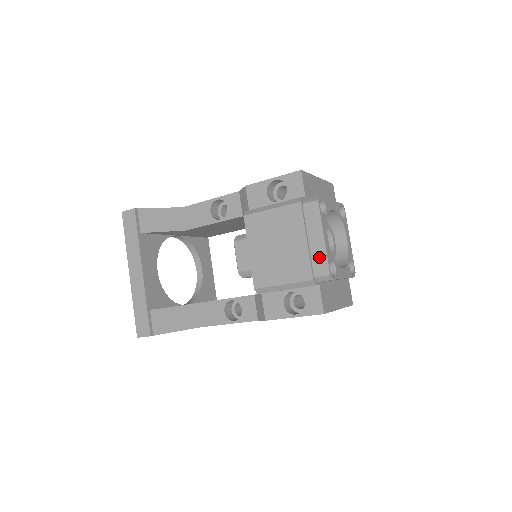
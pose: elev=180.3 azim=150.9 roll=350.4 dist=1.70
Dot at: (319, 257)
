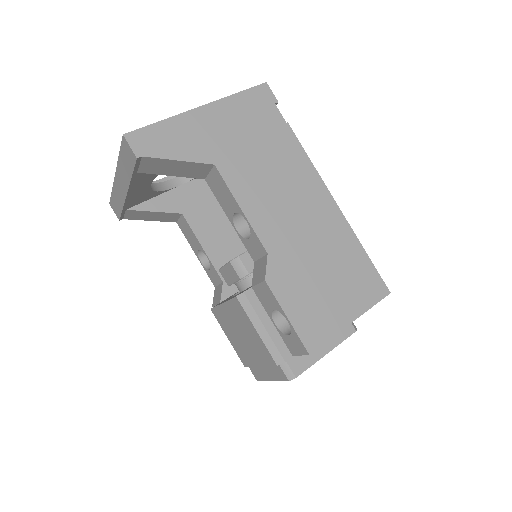
Dot at: (259, 373)
